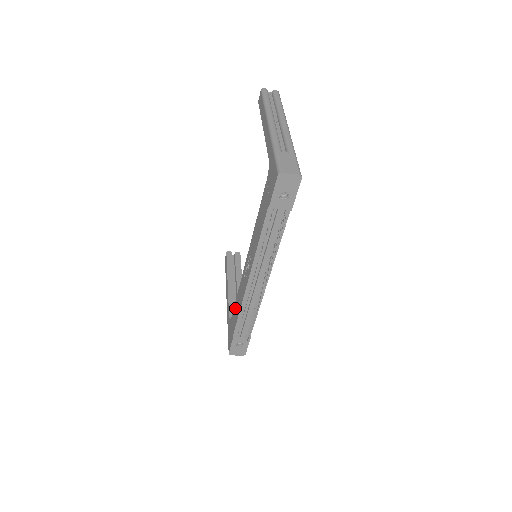
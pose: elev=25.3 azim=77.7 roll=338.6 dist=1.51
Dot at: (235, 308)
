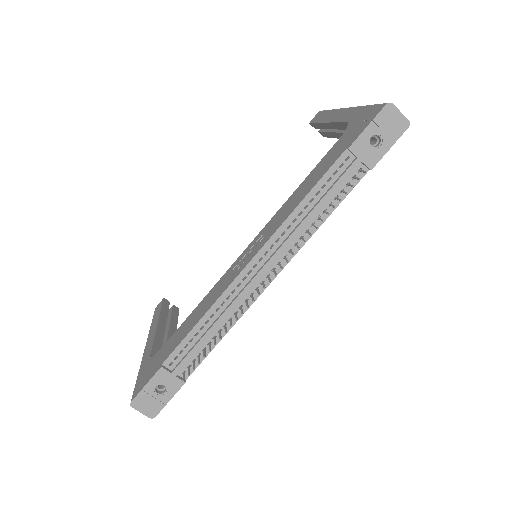
Dot at: (182, 327)
